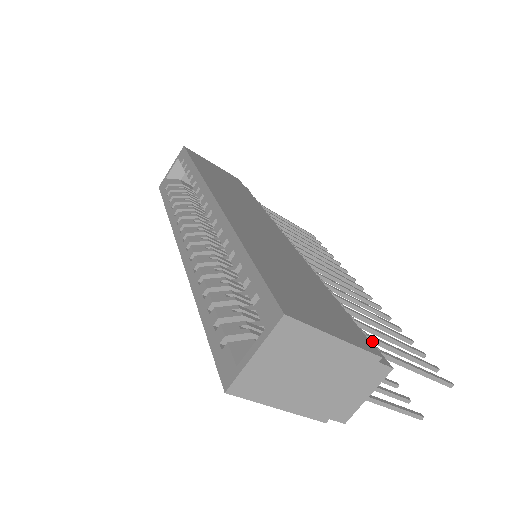
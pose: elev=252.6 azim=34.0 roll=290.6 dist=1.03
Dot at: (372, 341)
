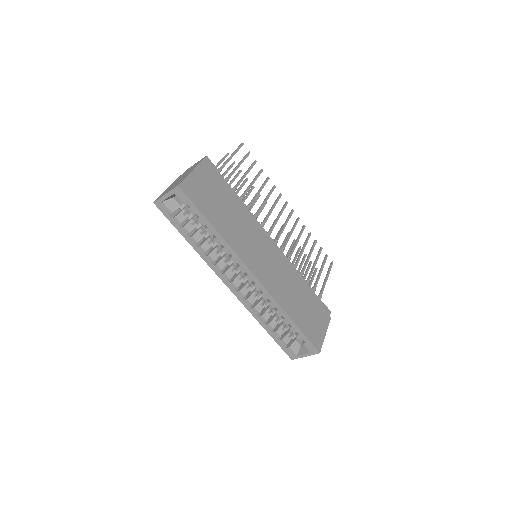
Dot at: (316, 285)
